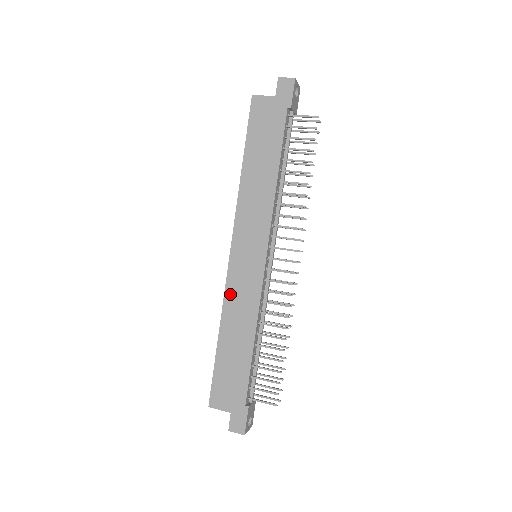
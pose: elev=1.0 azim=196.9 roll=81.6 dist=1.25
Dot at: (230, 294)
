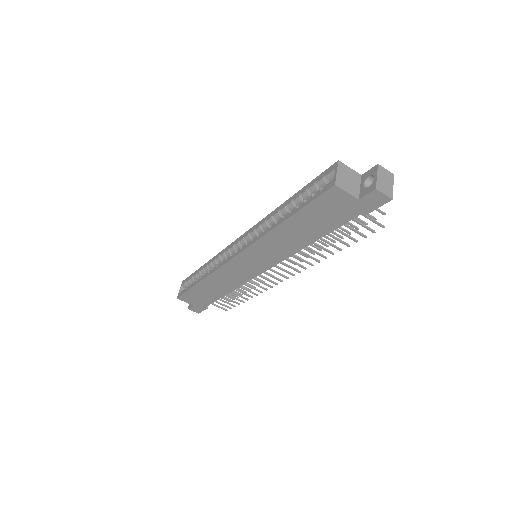
Dot at: (221, 272)
